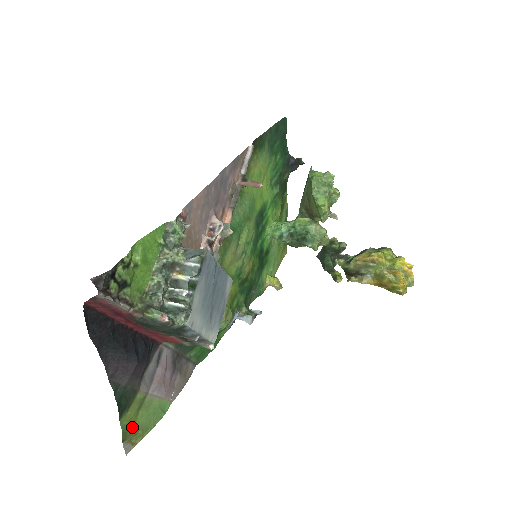
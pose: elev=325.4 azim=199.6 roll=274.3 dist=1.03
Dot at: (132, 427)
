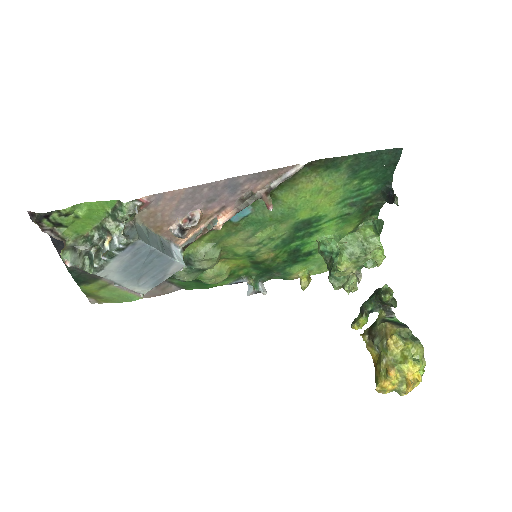
Dot at: (94, 294)
